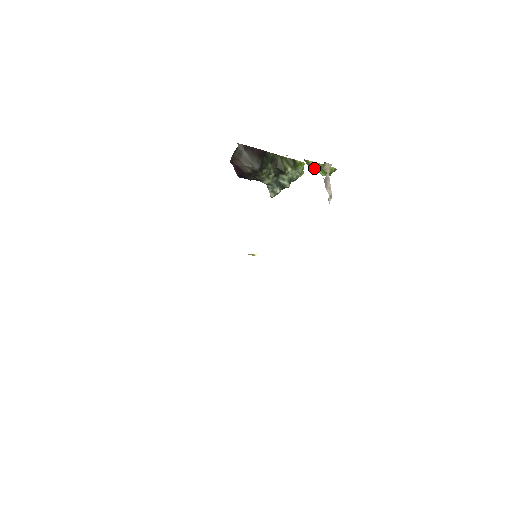
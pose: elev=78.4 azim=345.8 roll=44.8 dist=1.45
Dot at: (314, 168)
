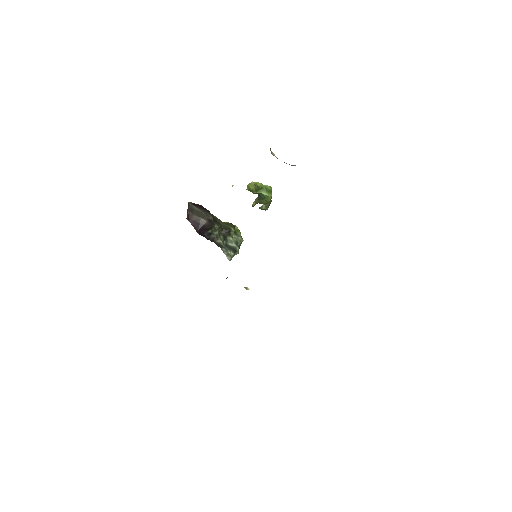
Dot at: (257, 192)
